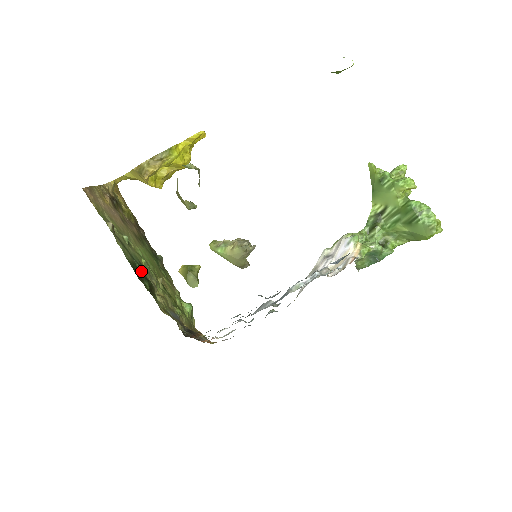
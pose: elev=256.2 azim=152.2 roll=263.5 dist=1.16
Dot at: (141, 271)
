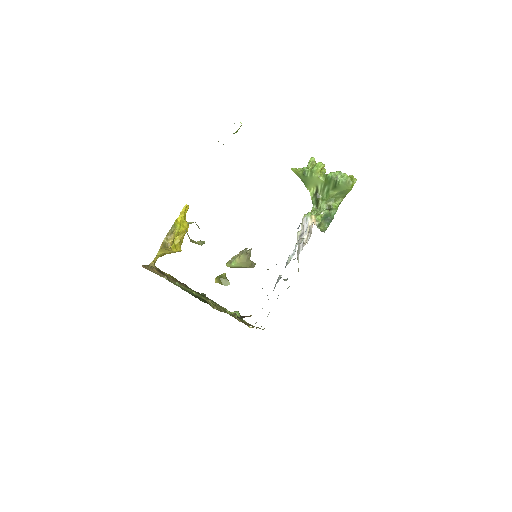
Dot at: occluded
